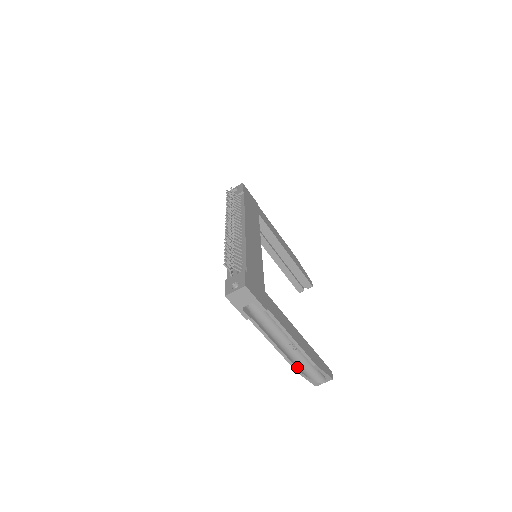
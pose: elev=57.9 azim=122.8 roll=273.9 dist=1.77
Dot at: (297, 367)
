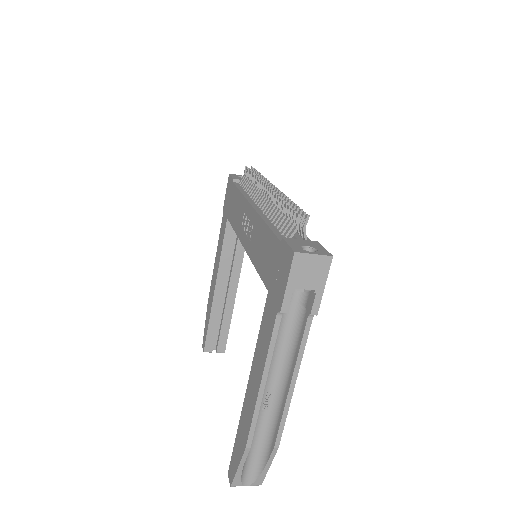
Dot at: (251, 437)
